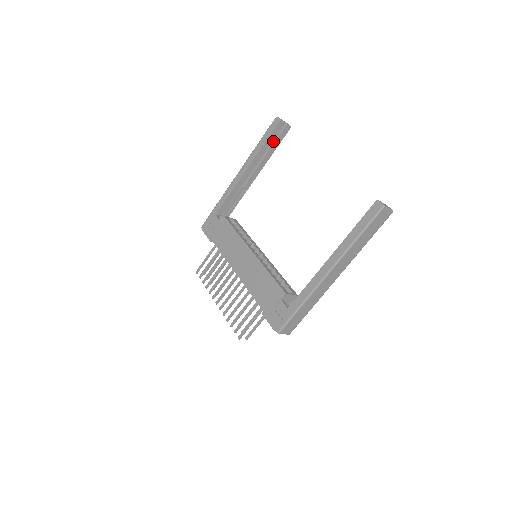
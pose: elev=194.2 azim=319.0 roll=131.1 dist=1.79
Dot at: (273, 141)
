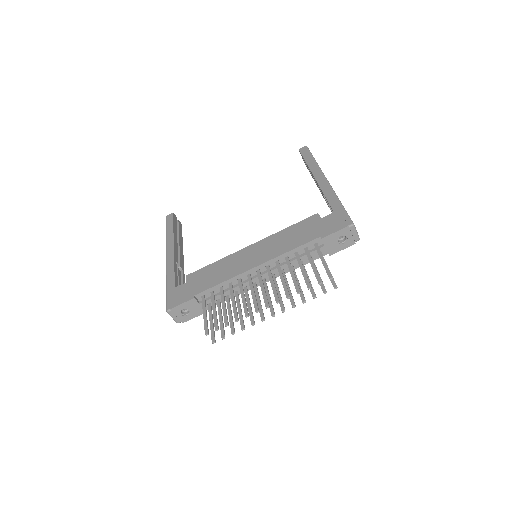
Dot at: occluded
